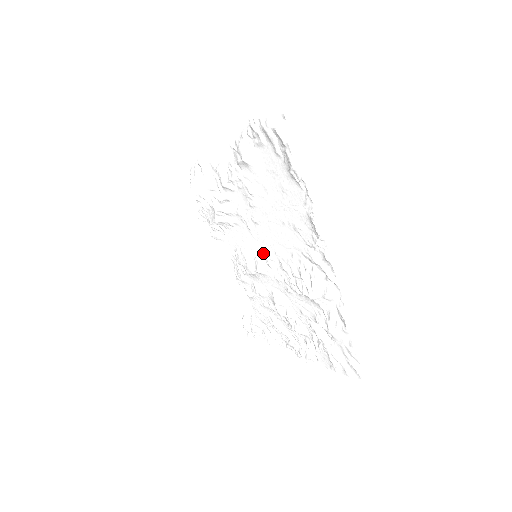
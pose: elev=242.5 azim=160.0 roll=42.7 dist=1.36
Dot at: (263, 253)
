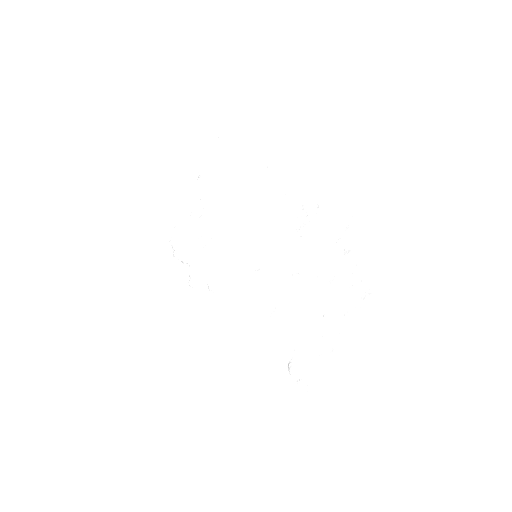
Dot at: (259, 247)
